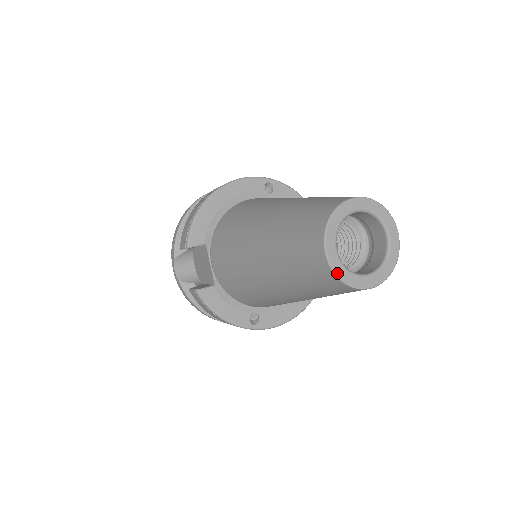
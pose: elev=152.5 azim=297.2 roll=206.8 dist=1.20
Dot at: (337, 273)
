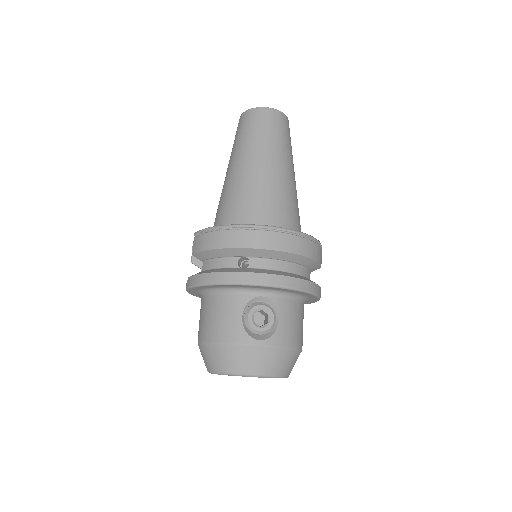
Dot at: (246, 111)
